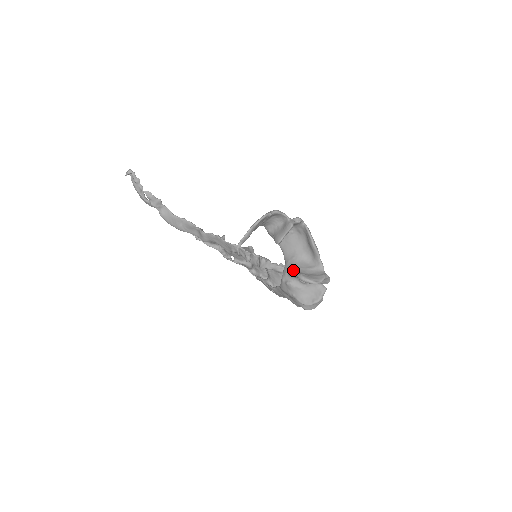
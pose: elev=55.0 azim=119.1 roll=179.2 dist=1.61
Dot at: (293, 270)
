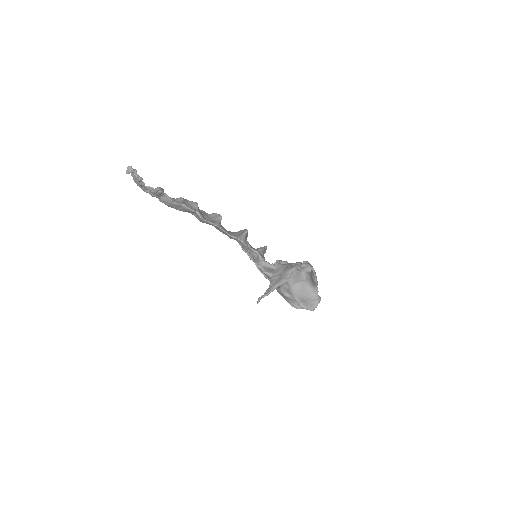
Dot at: (294, 294)
